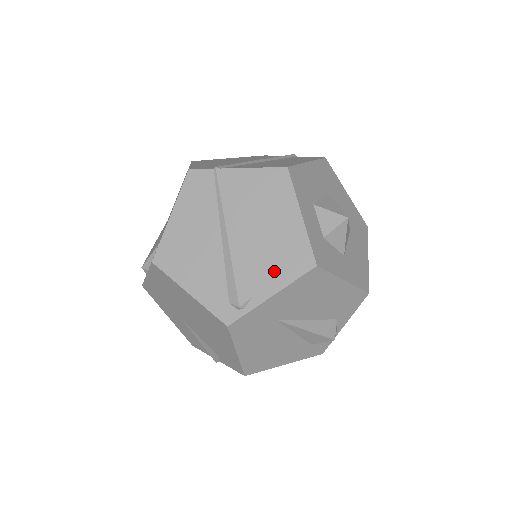
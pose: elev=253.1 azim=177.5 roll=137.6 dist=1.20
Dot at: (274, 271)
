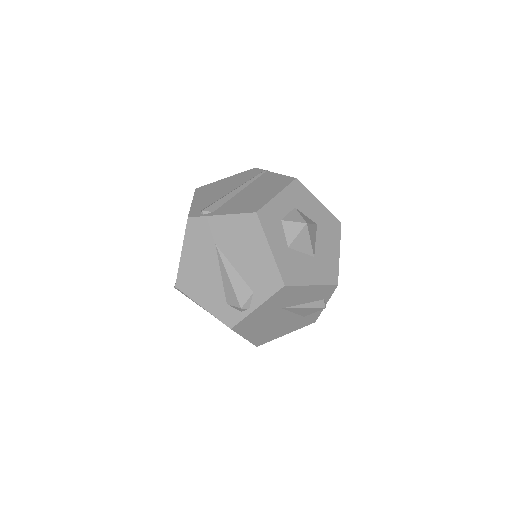
Dot at: (236, 207)
